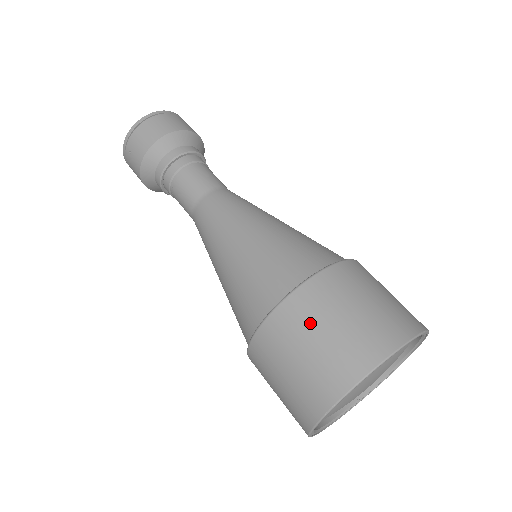
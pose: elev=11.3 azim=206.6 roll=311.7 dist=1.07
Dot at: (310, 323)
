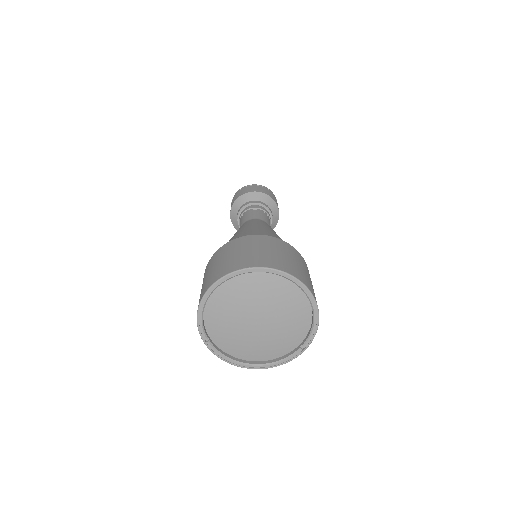
Dot at: occluded
